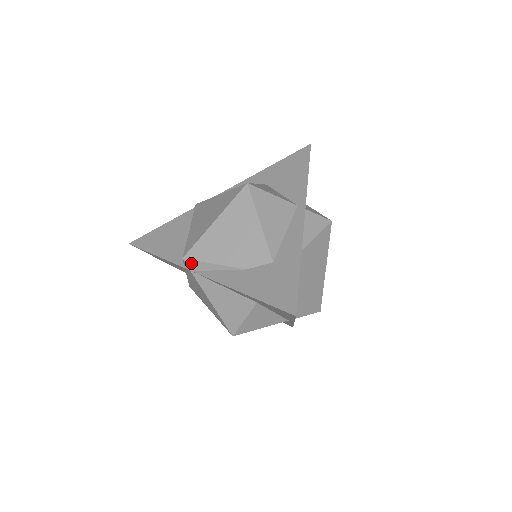
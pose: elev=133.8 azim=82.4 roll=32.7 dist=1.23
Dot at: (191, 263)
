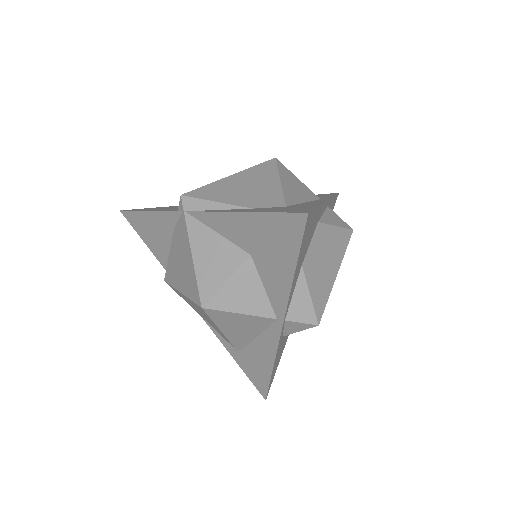
Dot at: (189, 201)
